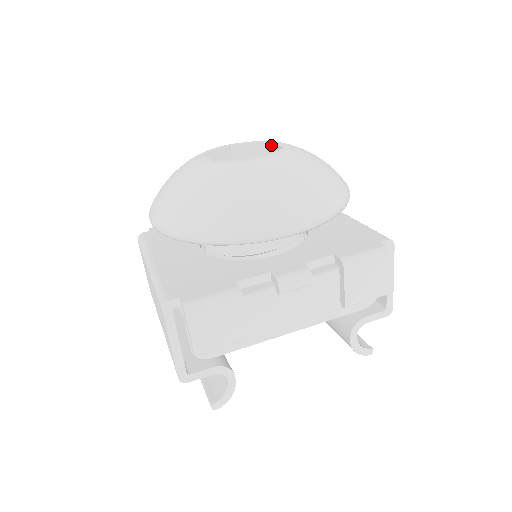
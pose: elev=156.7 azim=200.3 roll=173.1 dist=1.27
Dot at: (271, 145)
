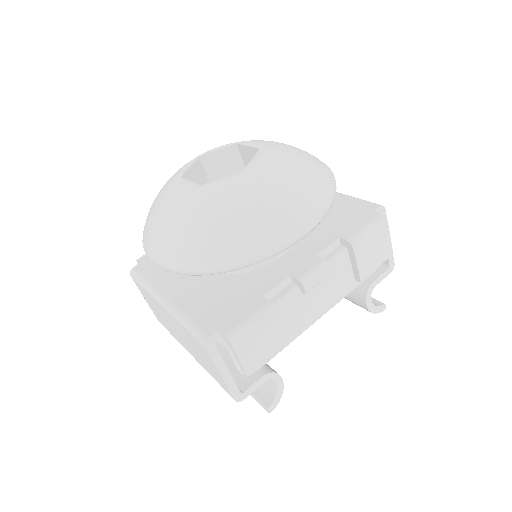
Dot at: (241, 147)
